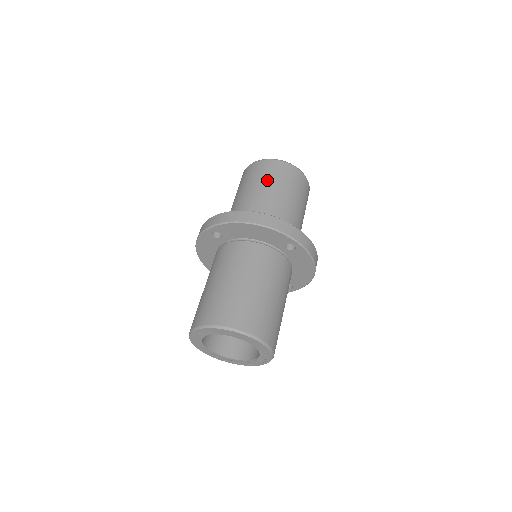
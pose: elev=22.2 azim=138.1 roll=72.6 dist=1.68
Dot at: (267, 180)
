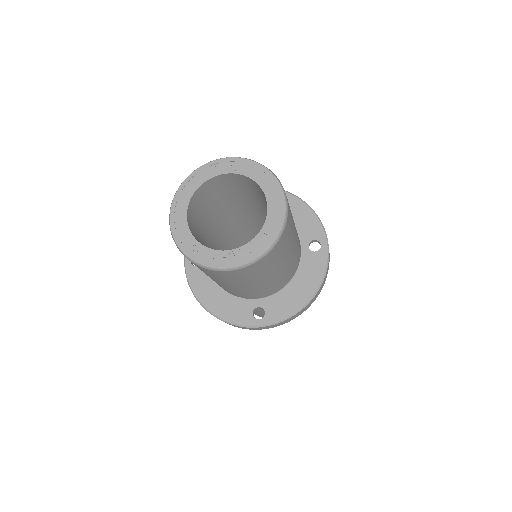
Dot at: occluded
